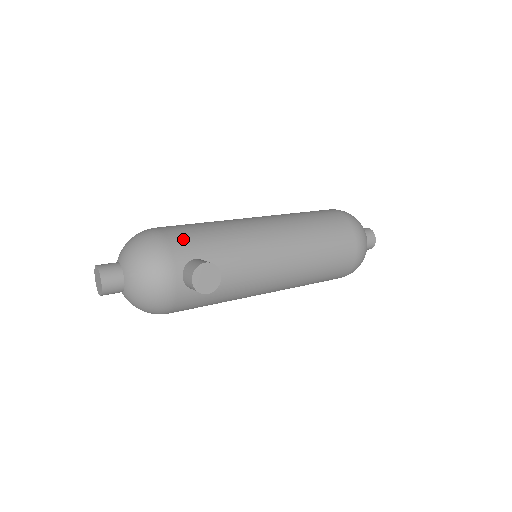
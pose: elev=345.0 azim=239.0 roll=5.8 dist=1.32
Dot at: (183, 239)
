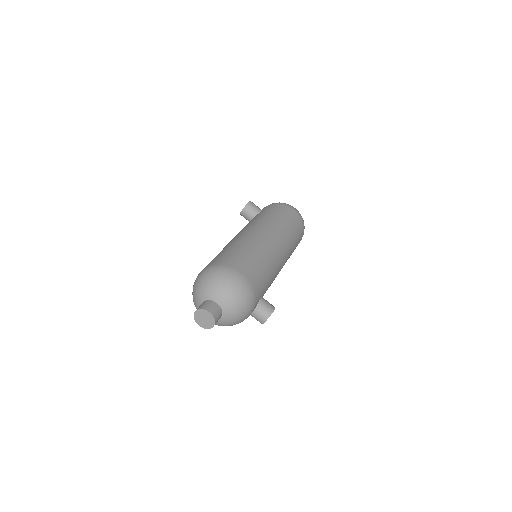
Dot at: (259, 287)
